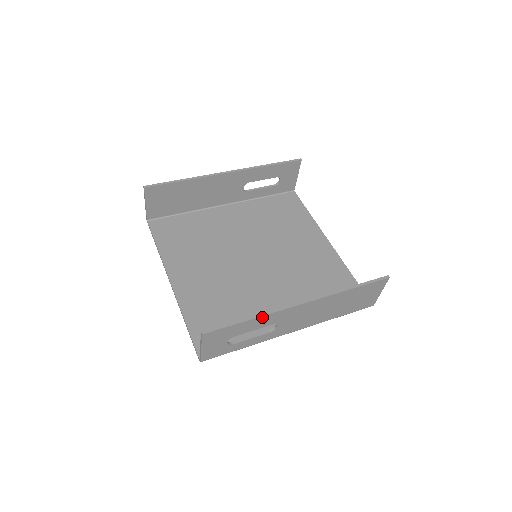
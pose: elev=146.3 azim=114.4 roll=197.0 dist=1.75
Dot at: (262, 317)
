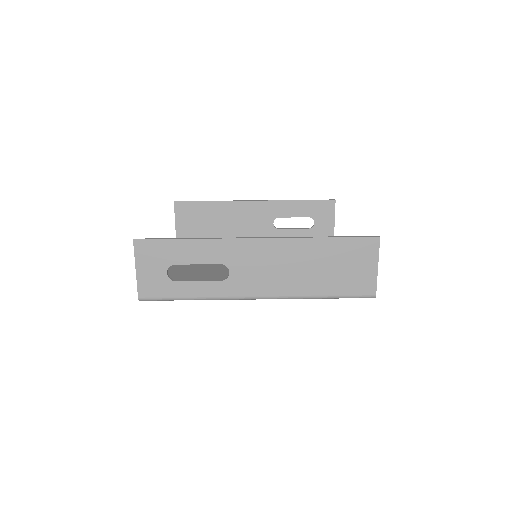
Dot at: (204, 241)
